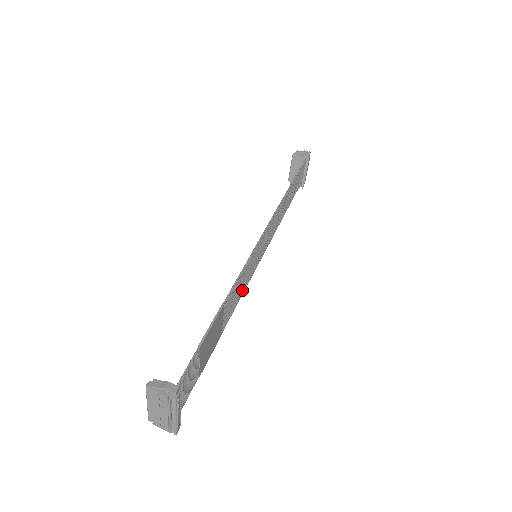
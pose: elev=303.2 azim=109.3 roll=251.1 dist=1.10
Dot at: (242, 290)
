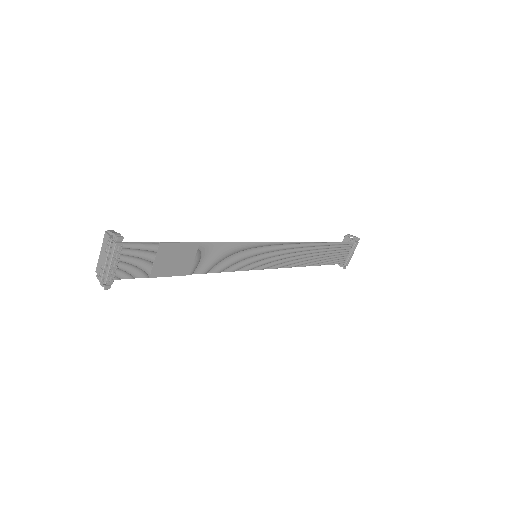
Dot at: (228, 266)
